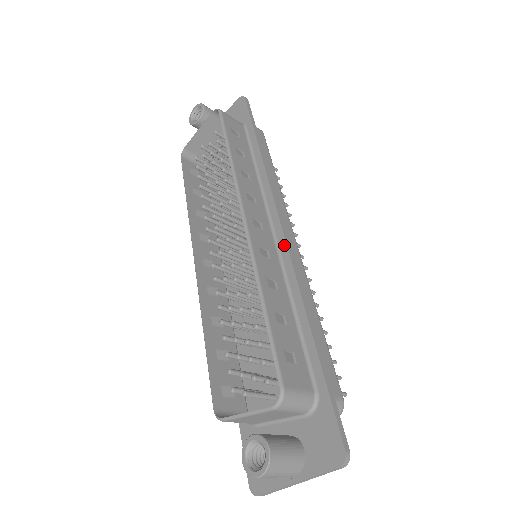
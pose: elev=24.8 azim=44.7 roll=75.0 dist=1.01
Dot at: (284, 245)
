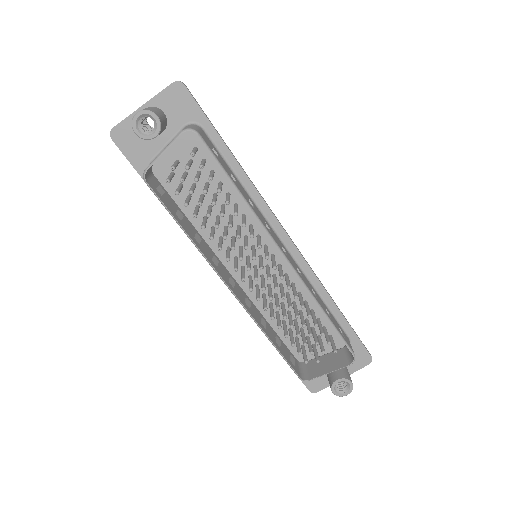
Dot at: (299, 254)
